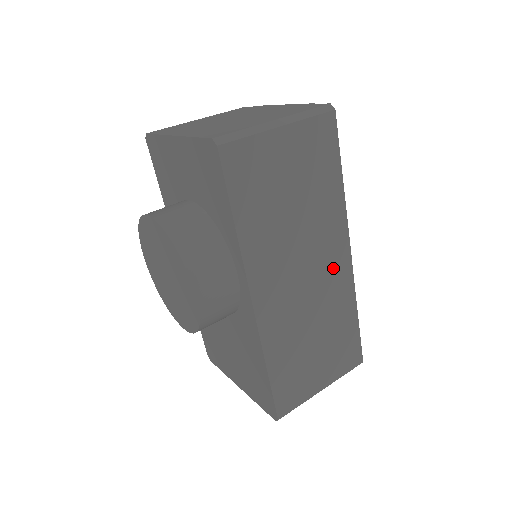
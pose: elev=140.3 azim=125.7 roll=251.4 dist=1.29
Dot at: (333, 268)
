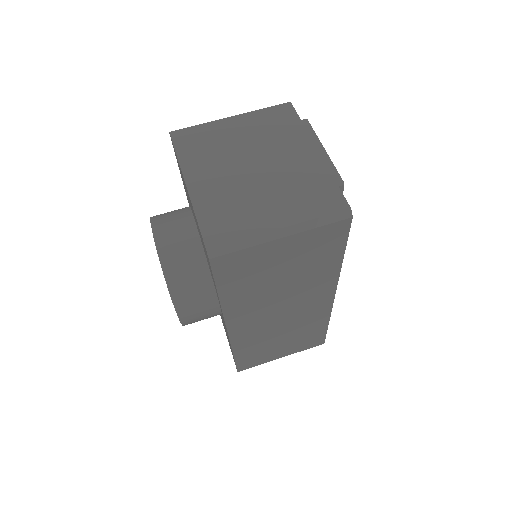
Dot at: (313, 306)
